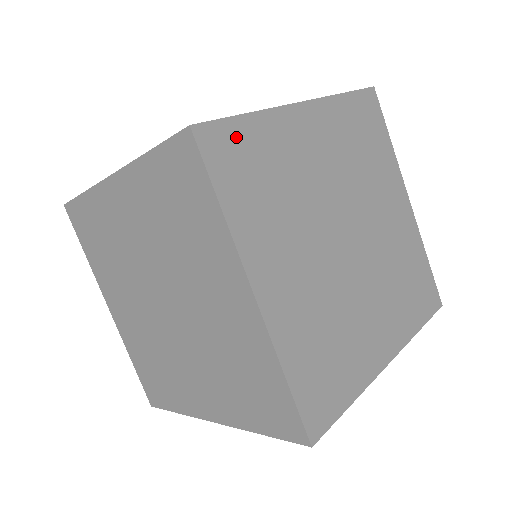
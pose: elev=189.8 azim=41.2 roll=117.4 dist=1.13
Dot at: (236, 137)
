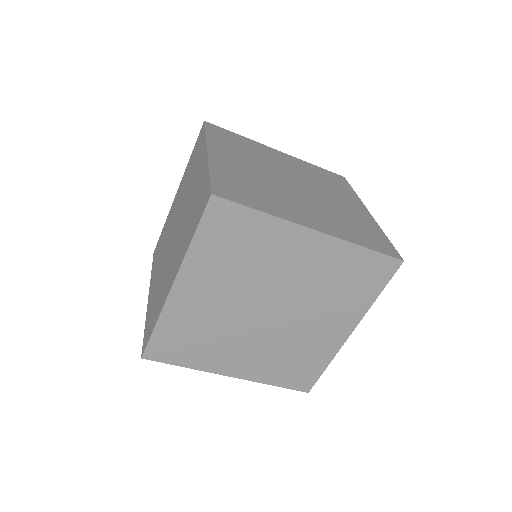
Dot at: (161, 341)
